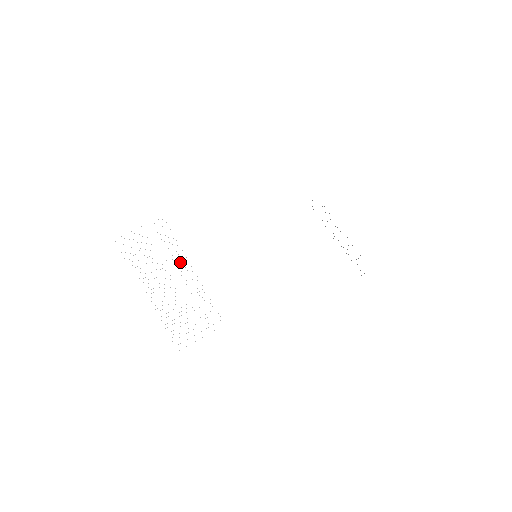
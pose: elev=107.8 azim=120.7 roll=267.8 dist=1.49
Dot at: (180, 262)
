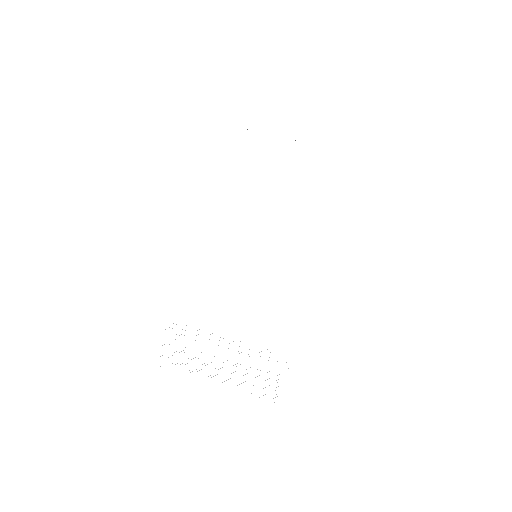
Dot at: occluded
